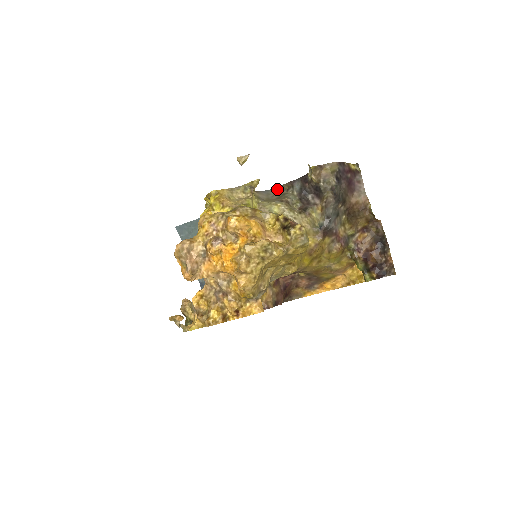
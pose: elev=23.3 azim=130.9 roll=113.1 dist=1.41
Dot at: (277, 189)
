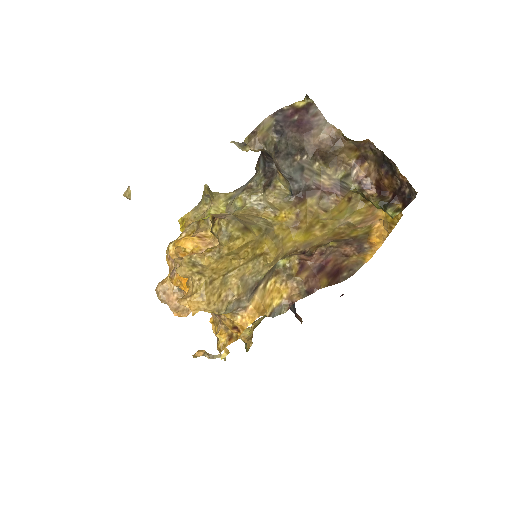
Dot at: (255, 175)
